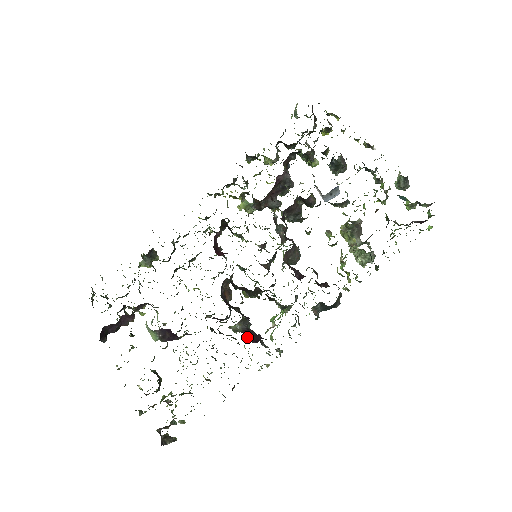
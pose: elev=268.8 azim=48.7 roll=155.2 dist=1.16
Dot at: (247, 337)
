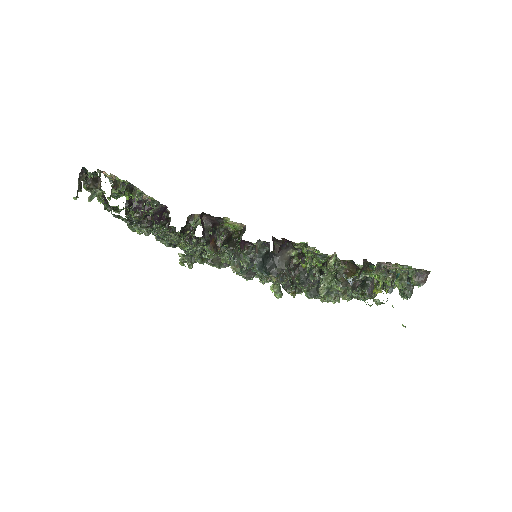
Dot at: (202, 216)
